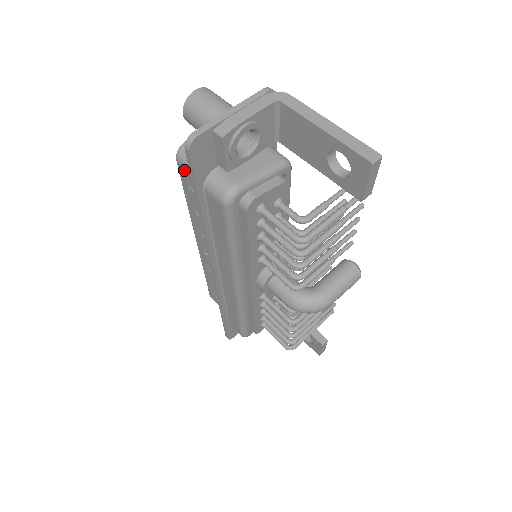
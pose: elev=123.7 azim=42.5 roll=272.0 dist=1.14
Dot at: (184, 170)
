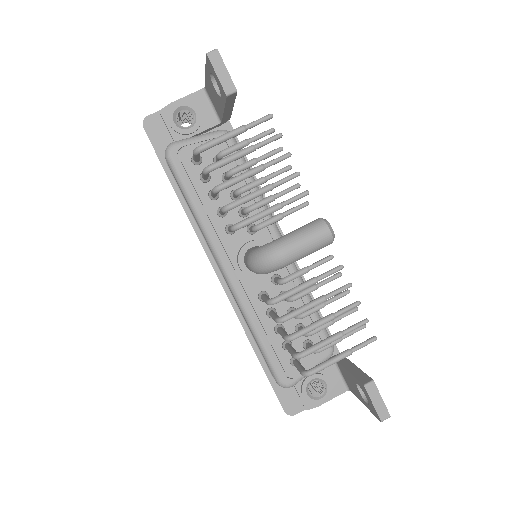
Dot at: occluded
